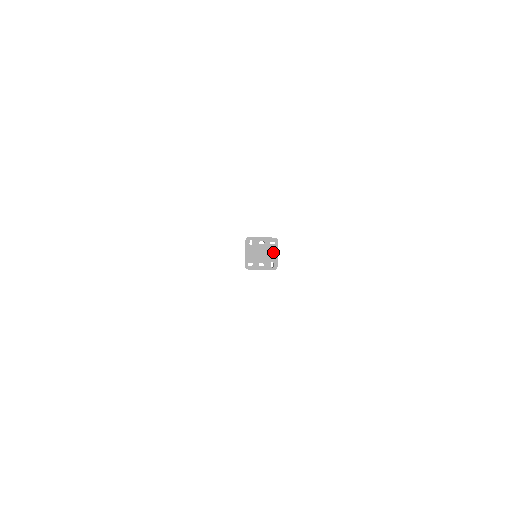
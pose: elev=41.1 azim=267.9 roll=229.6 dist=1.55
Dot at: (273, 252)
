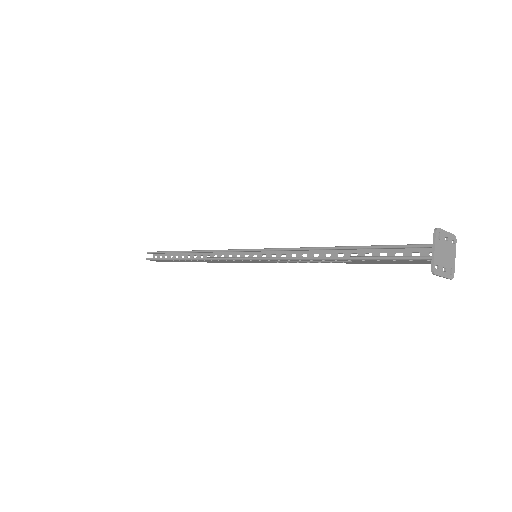
Dot at: (453, 254)
